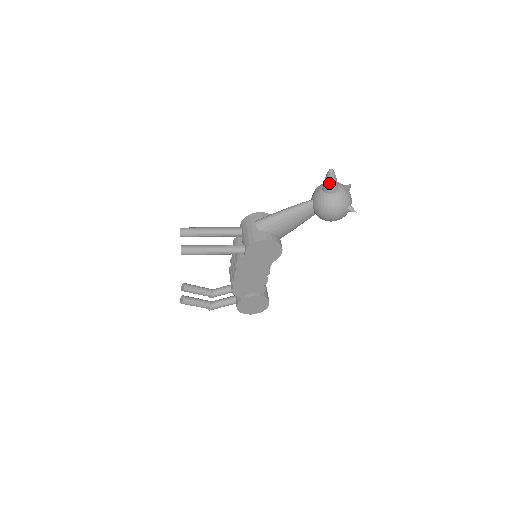
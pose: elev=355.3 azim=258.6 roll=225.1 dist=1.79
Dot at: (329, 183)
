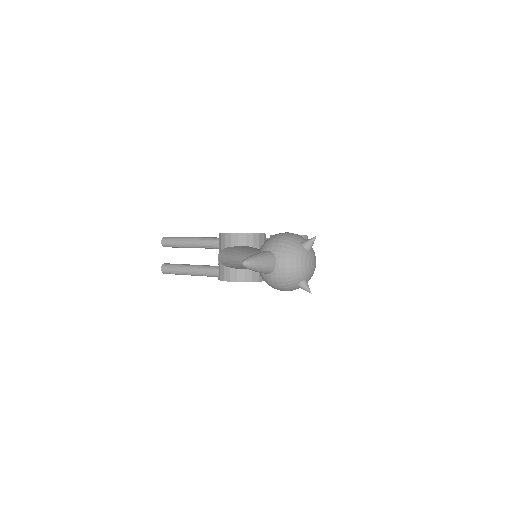
Dot at: (253, 270)
